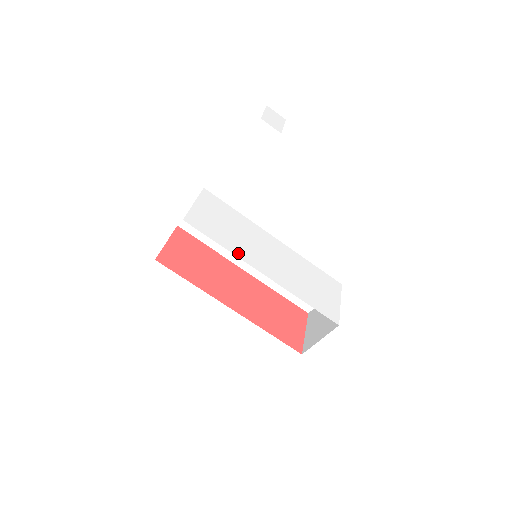
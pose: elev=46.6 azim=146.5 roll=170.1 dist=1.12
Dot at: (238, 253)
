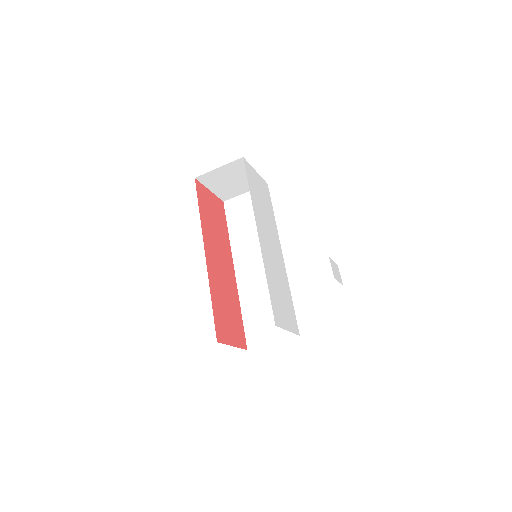
Dot at: (255, 208)
